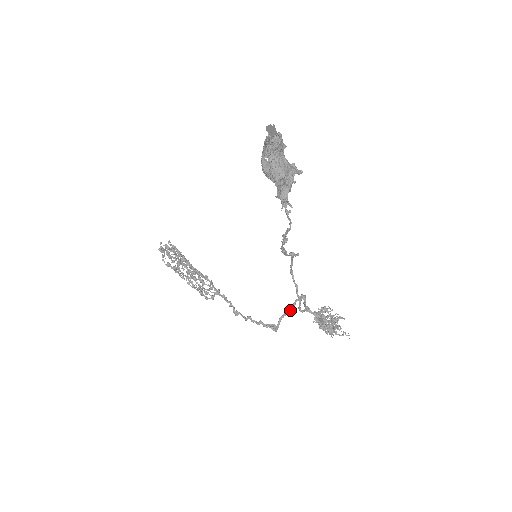
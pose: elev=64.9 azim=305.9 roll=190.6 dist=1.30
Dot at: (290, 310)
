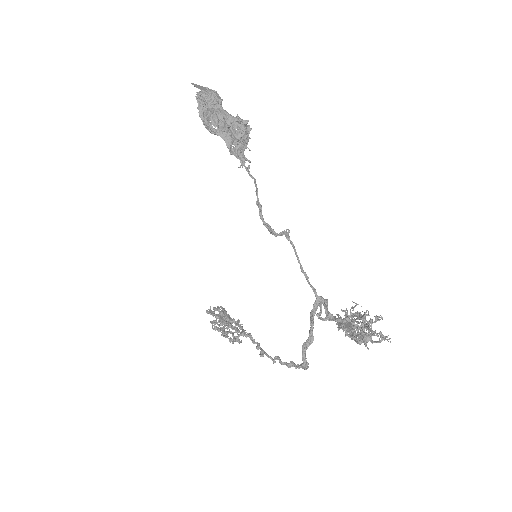
Dot at: (311, 324)
